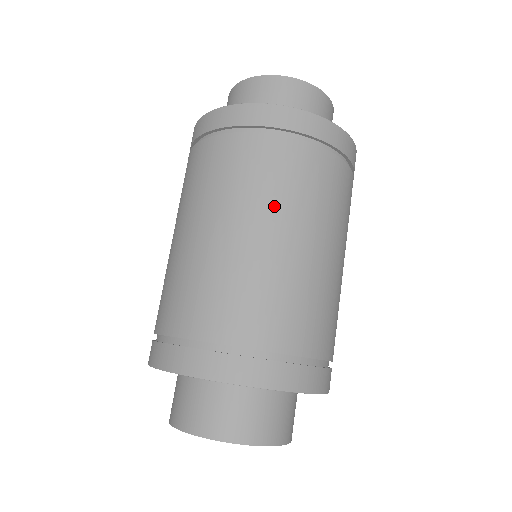
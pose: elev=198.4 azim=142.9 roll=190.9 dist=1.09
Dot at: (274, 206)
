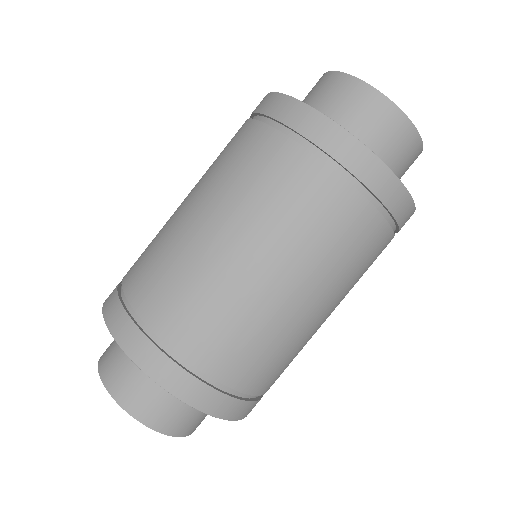
Dot at: (274, 233)
